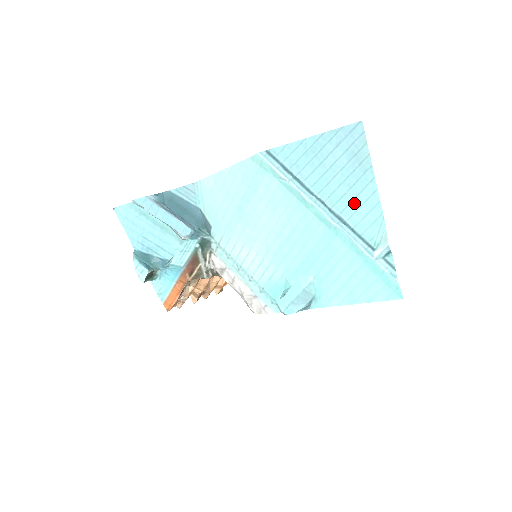
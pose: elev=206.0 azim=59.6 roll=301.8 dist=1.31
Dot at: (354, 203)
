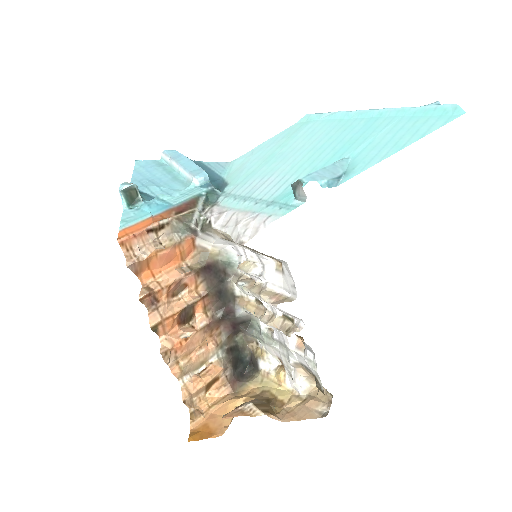
Dot at: occluded
